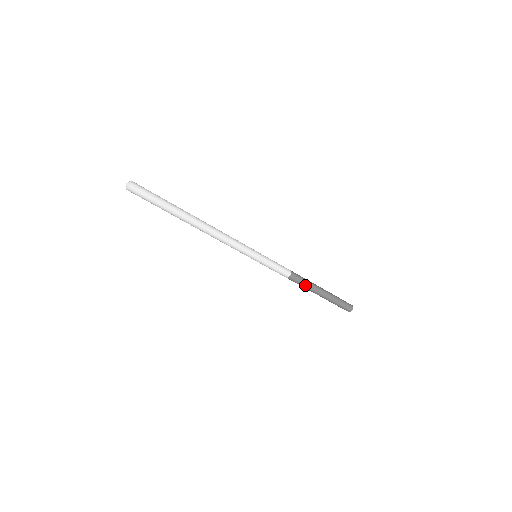
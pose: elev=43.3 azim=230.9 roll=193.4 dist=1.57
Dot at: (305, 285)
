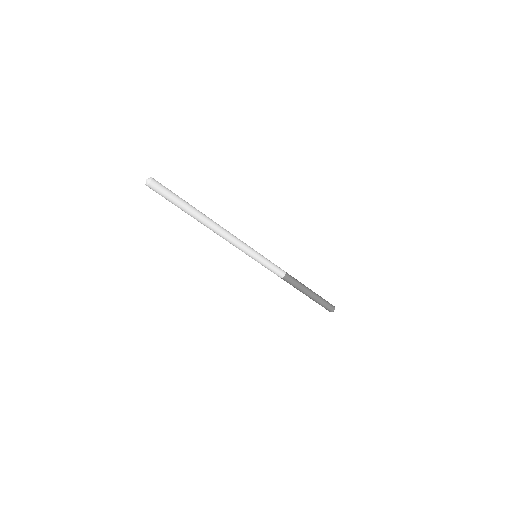
Dot at: (297, 285)
